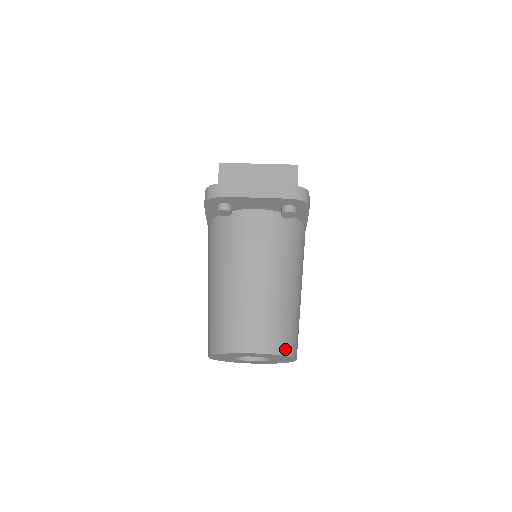
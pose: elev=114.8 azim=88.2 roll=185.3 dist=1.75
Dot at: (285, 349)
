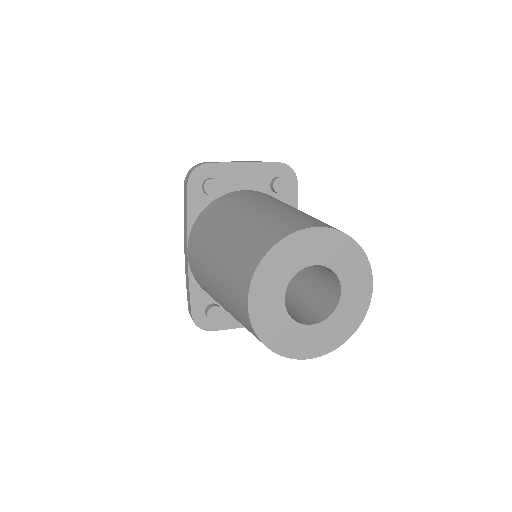
Dot at: occluded
